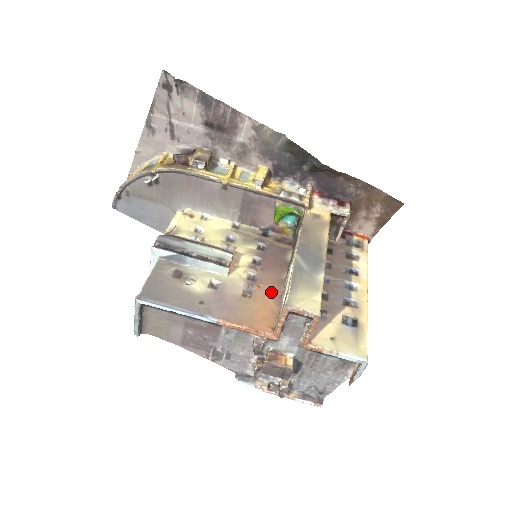
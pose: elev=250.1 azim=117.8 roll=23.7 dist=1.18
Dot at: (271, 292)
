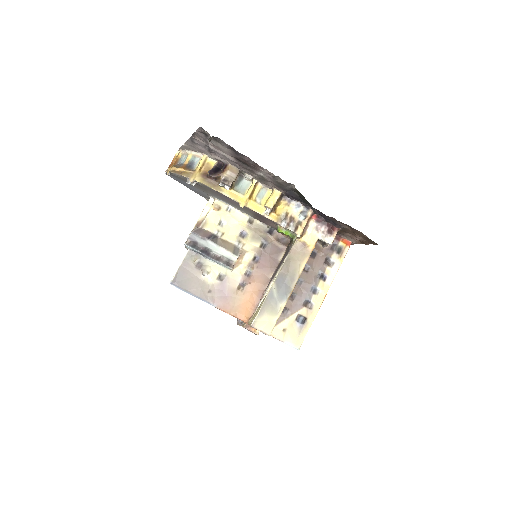
Dot at: (257, 289)
